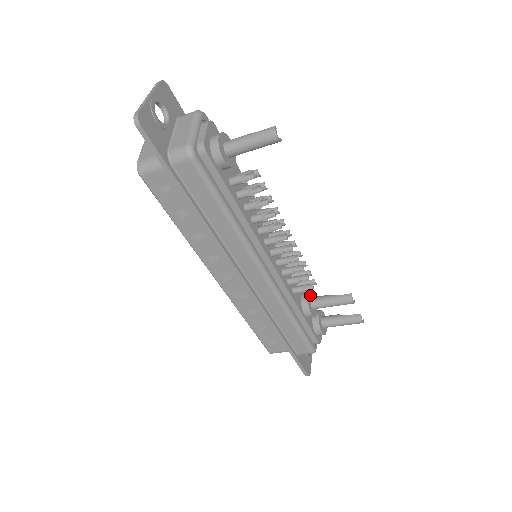
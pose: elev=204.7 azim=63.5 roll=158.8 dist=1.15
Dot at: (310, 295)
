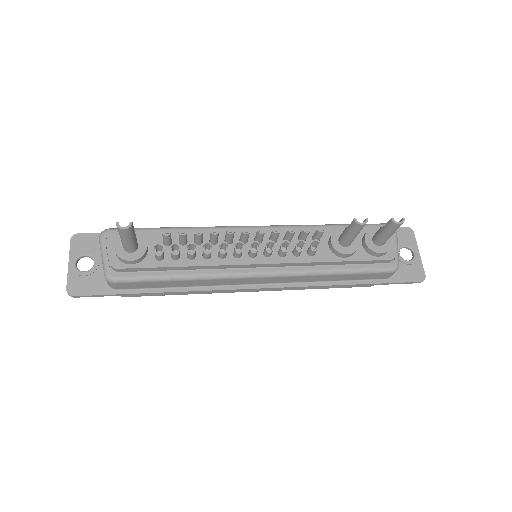
Dot at: (336, 237)
